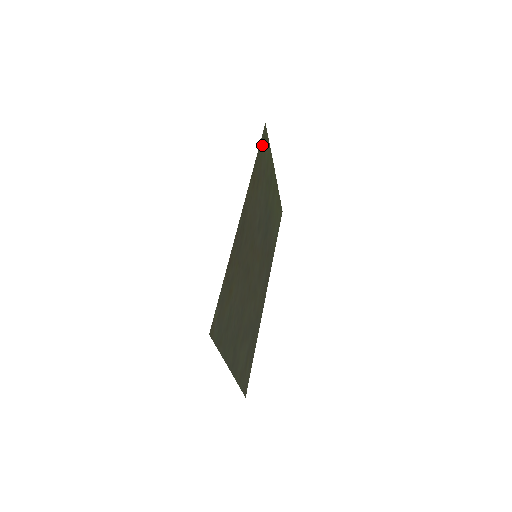
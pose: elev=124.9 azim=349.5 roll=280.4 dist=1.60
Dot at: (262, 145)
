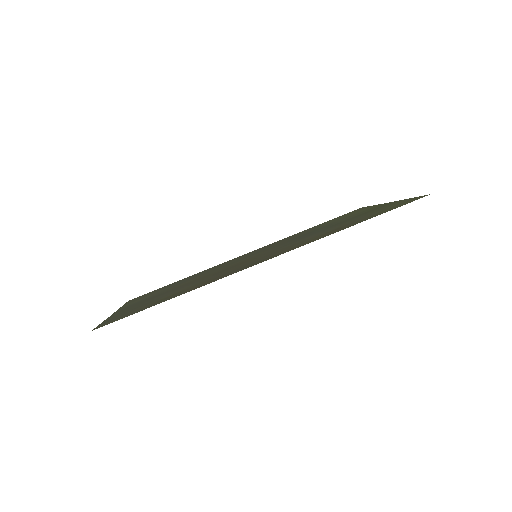
Dot at: (393, 208)
